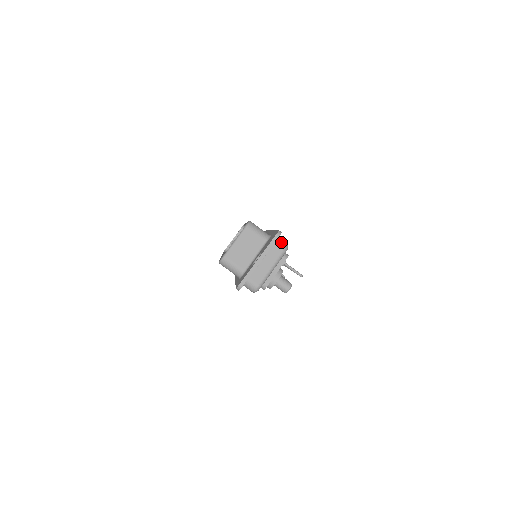
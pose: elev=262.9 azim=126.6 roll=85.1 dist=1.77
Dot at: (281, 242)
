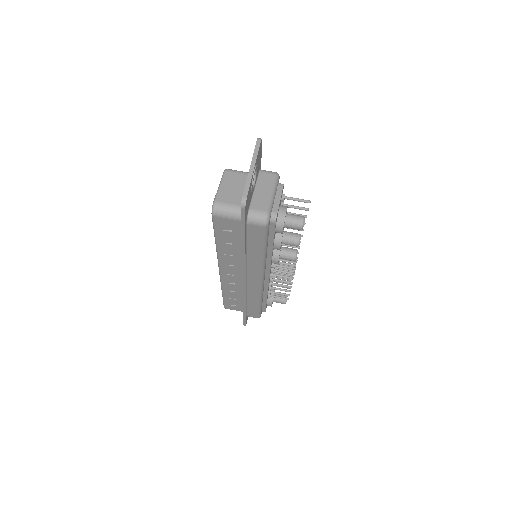
Dot at: (269, 171)
